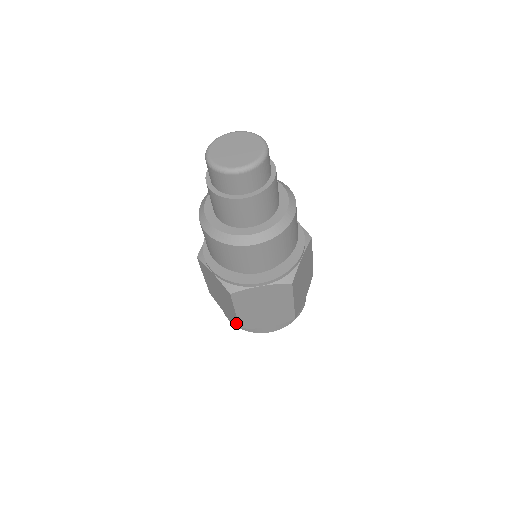
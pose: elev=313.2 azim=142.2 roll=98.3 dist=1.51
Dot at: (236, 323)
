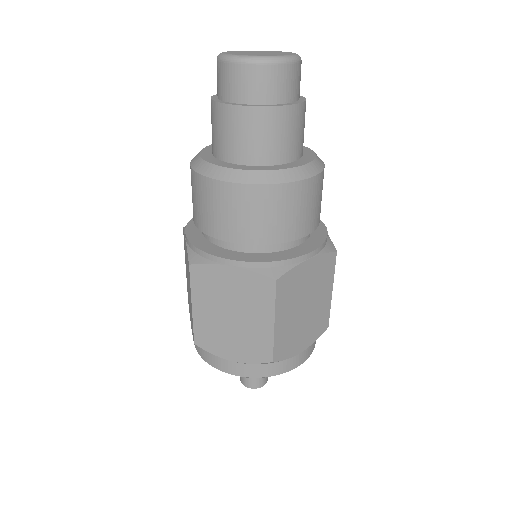
Dot at: (264, 358)
